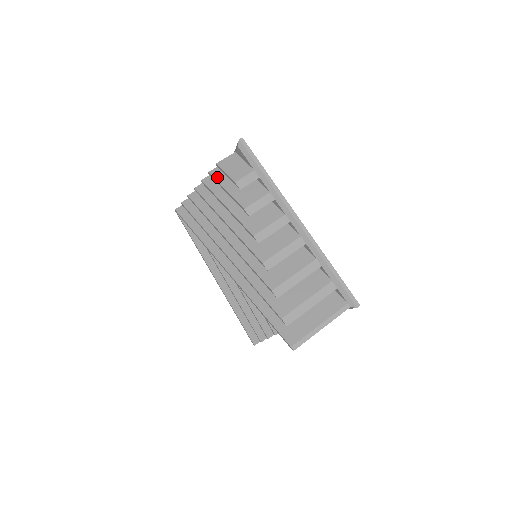
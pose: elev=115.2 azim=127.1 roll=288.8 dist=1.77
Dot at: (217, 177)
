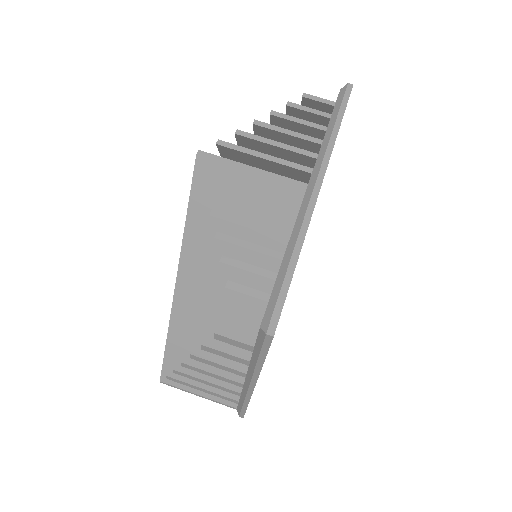
Dot at: (220, 281)
